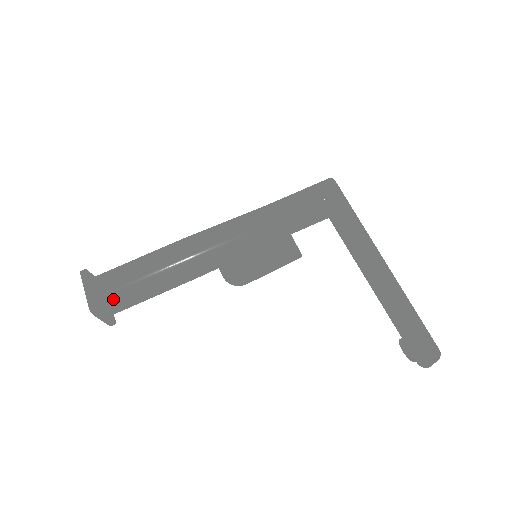
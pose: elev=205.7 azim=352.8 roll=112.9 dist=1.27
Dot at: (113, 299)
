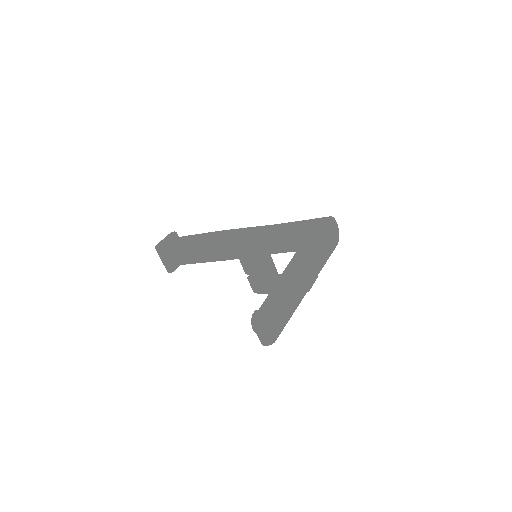
Dot at: (171, 248)
